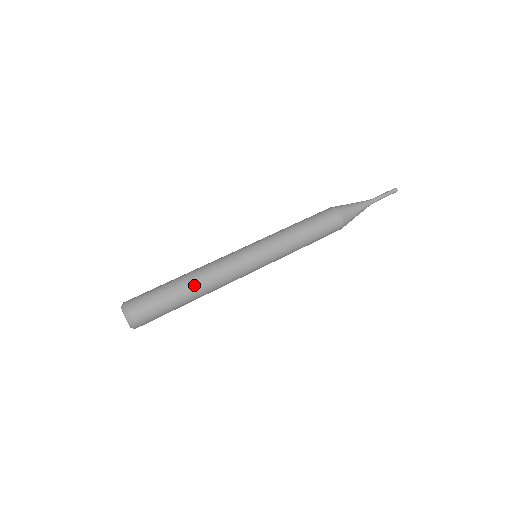
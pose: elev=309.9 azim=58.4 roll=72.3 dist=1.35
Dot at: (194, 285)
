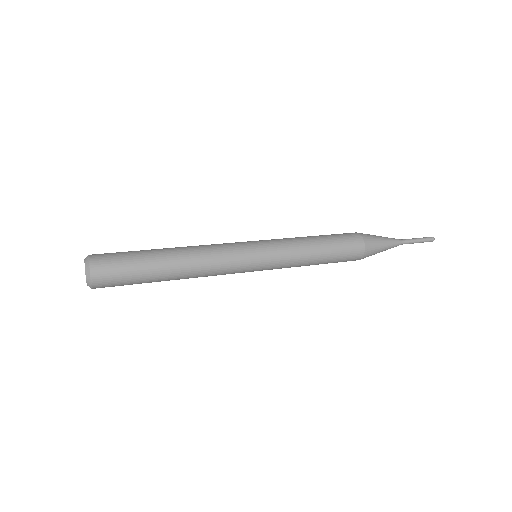
Dot at: (175, 260)
